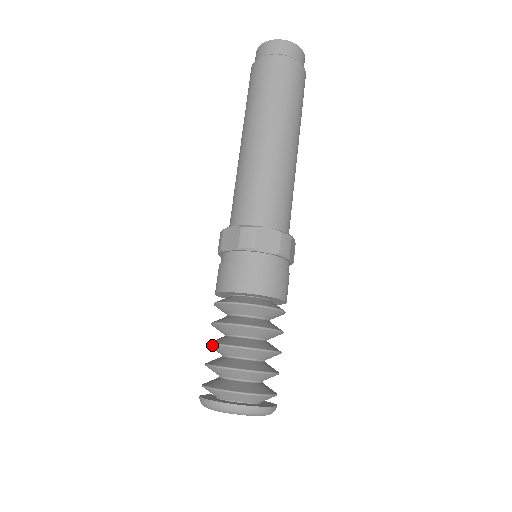
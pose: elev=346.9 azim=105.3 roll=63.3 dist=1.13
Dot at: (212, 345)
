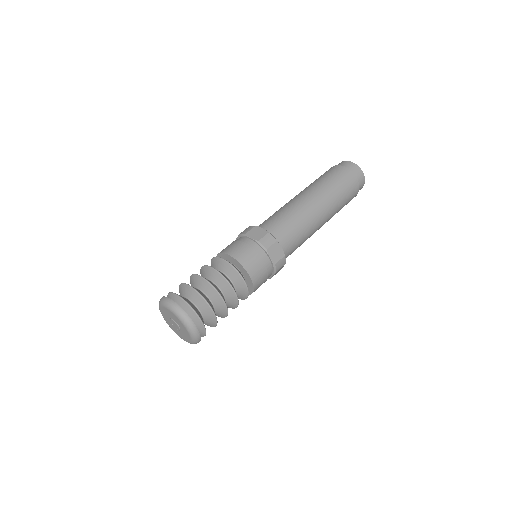
Dot at: (190, 280)
